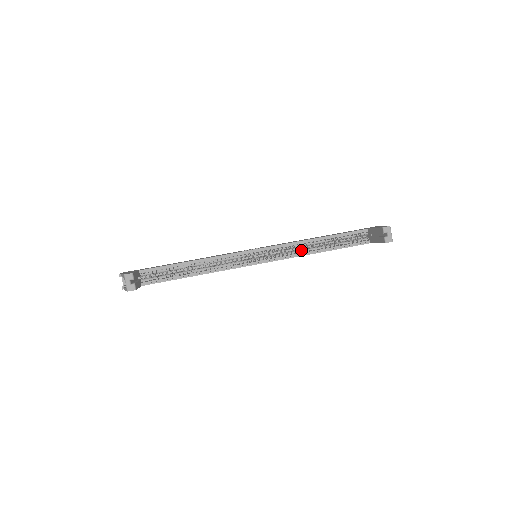
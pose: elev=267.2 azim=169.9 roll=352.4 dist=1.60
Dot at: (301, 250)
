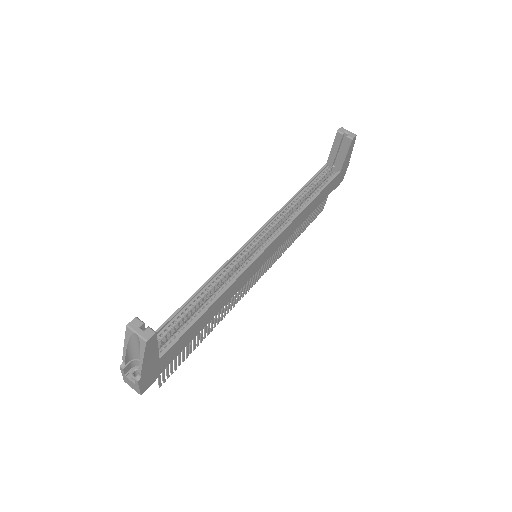
Dot at: (291, 214)
